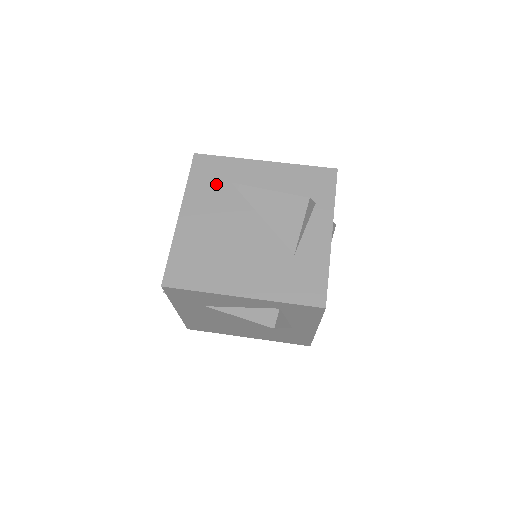
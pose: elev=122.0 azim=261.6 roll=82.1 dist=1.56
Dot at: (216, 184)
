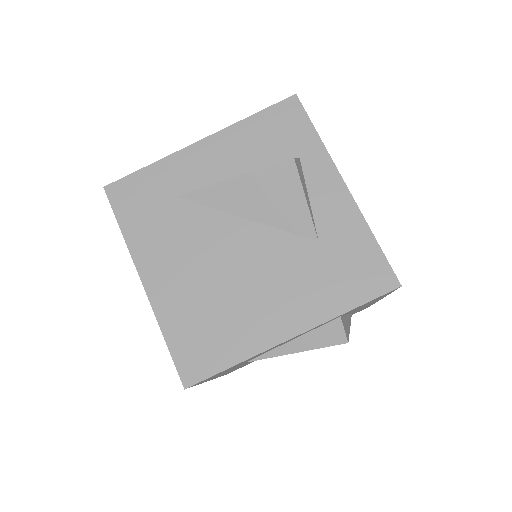
Dot at: (159, 211)
